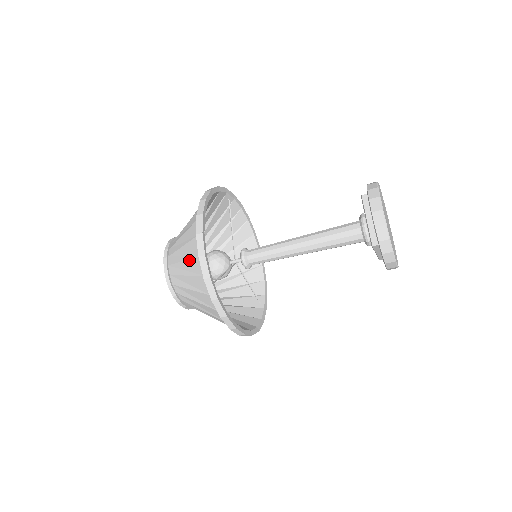
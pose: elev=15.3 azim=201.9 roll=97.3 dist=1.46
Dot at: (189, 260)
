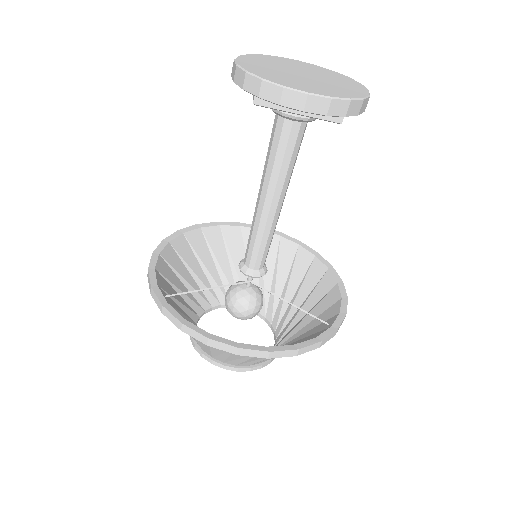
Dot at: occluded
